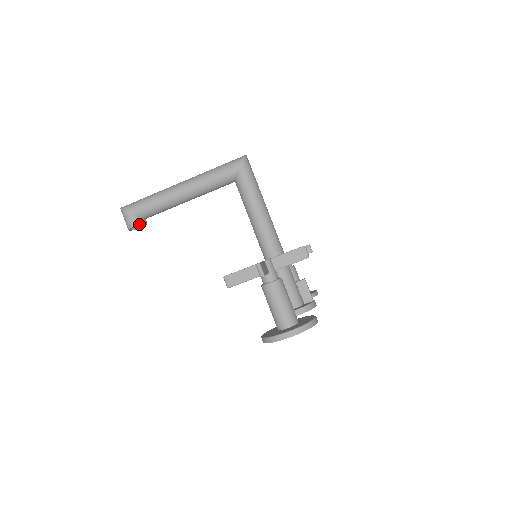
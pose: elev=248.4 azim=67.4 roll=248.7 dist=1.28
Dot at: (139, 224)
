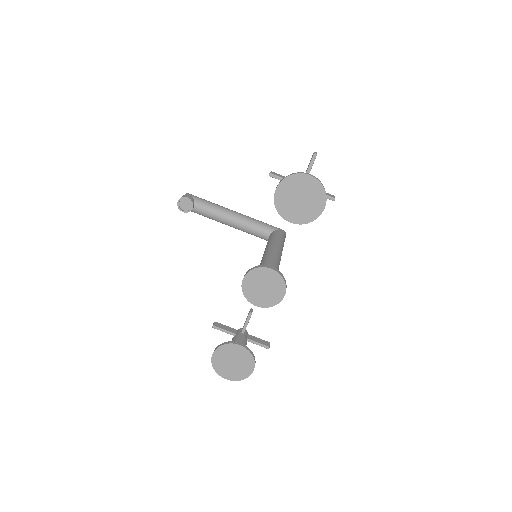
Dot at: (191, 200)
